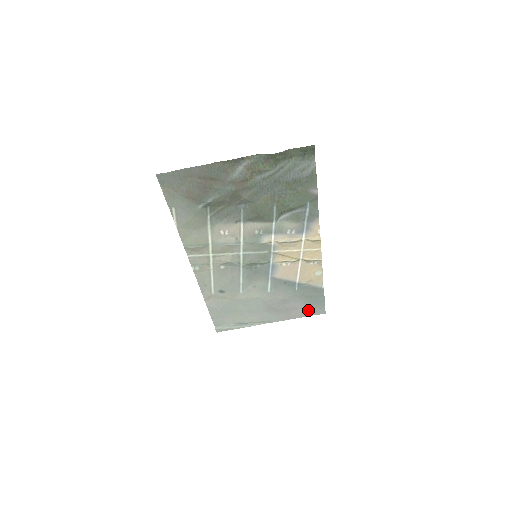
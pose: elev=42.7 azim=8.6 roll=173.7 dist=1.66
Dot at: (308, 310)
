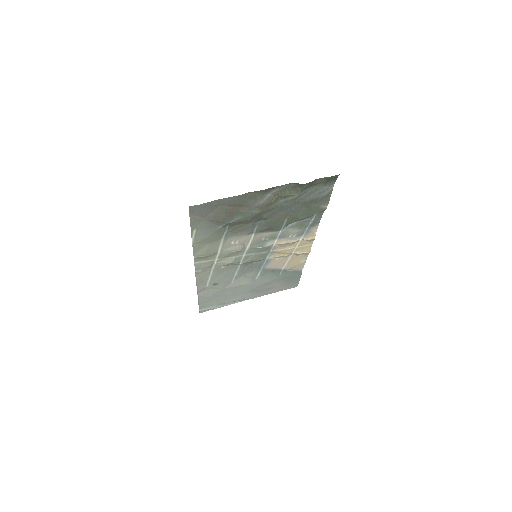
Dot at: (284, 287)
